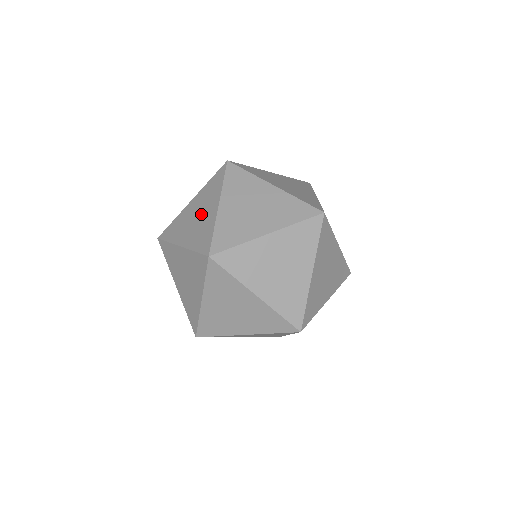
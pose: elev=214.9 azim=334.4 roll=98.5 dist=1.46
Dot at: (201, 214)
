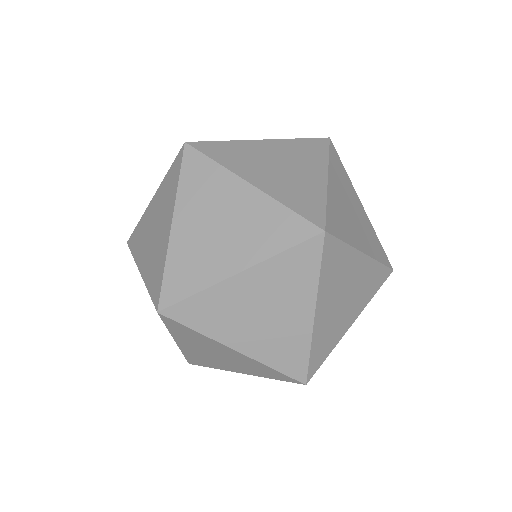
Dot at: (223, 237)
